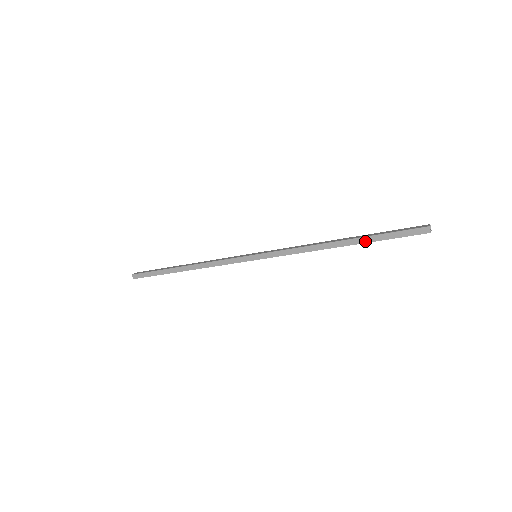
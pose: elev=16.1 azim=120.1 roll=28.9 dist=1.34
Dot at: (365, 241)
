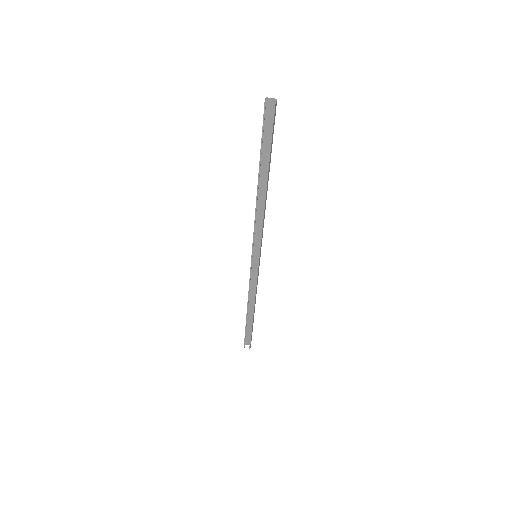
Dot at: (260, 162)
